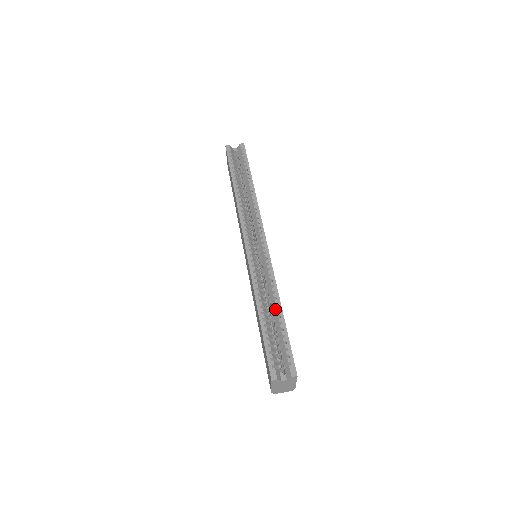
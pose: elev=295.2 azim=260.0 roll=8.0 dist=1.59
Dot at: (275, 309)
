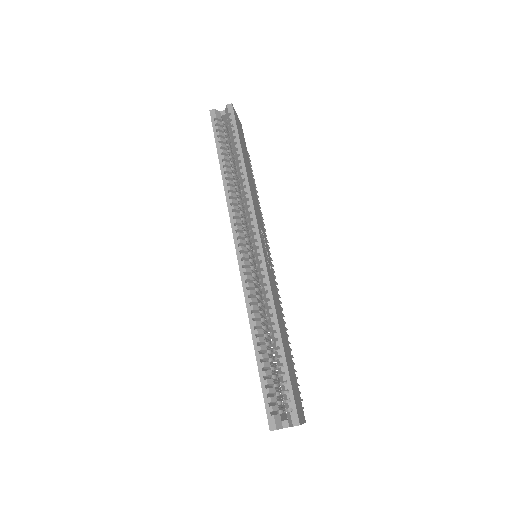
Dot at: (273, 337)
